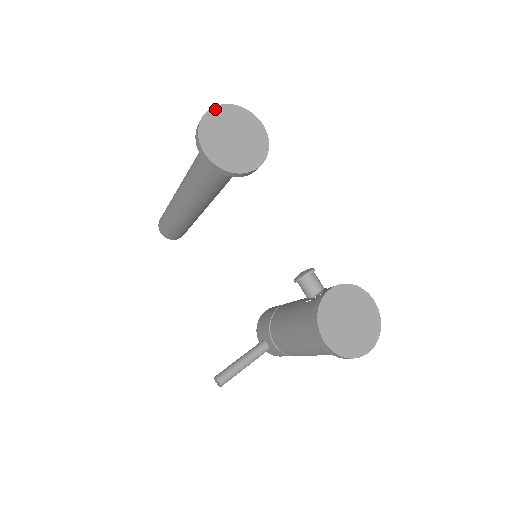
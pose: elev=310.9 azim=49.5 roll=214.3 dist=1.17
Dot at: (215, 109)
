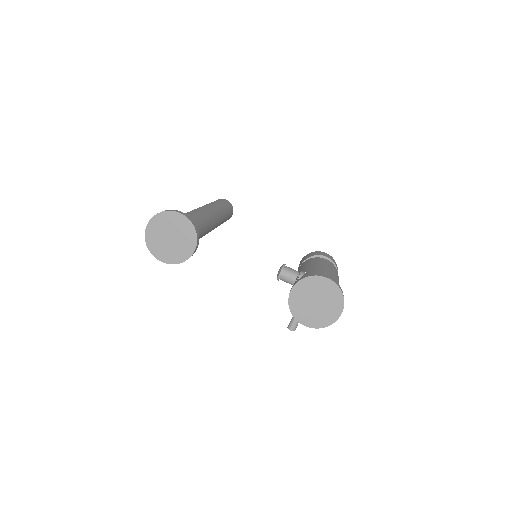
Dot at: (148, 228)
